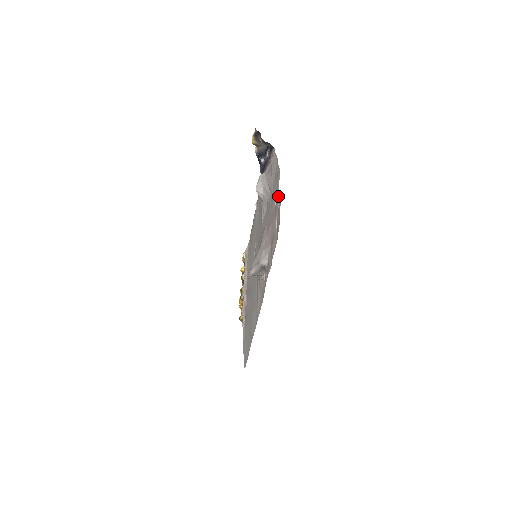
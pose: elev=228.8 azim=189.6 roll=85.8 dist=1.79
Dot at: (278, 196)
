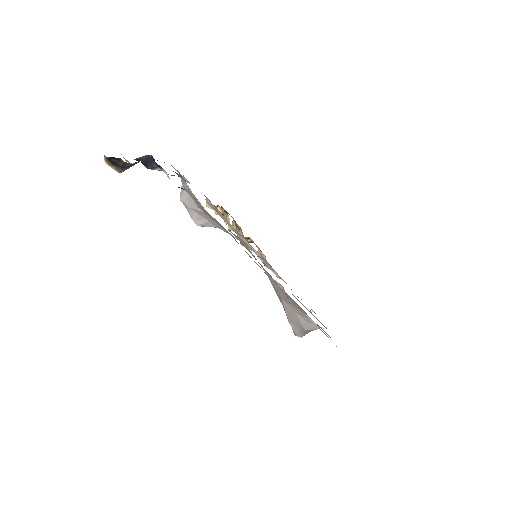
Dot at: occluded
